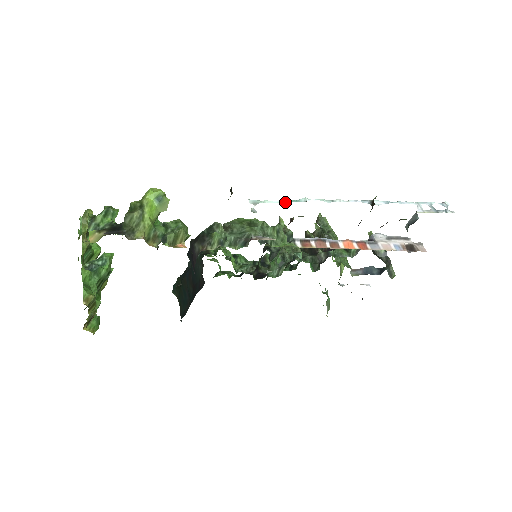
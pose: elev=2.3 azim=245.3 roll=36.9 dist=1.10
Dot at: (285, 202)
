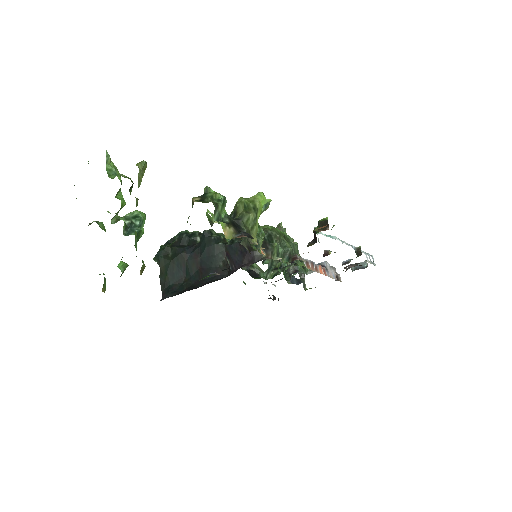
Dot at: (326, 236)
